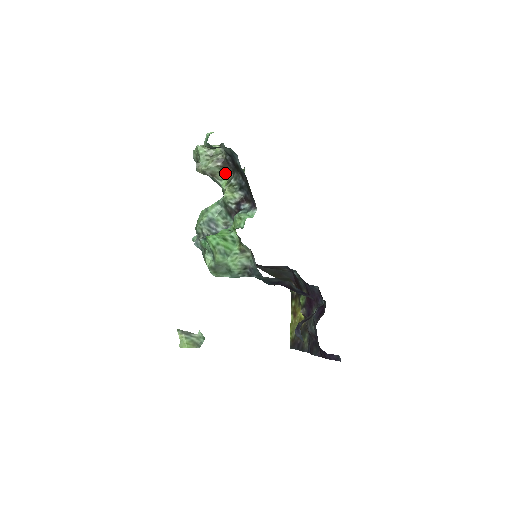
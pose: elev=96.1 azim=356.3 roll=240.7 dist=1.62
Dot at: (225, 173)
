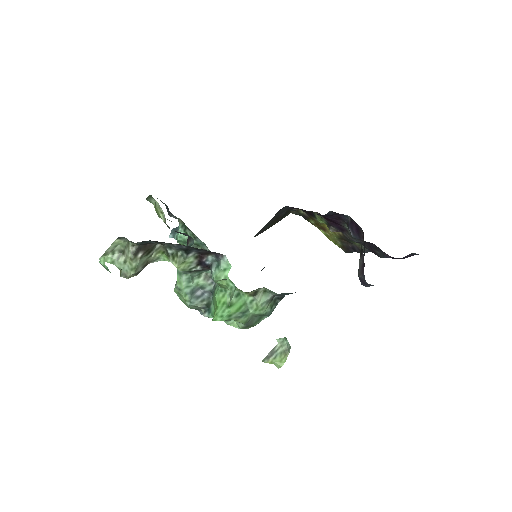
Dot at: (154, 251)
